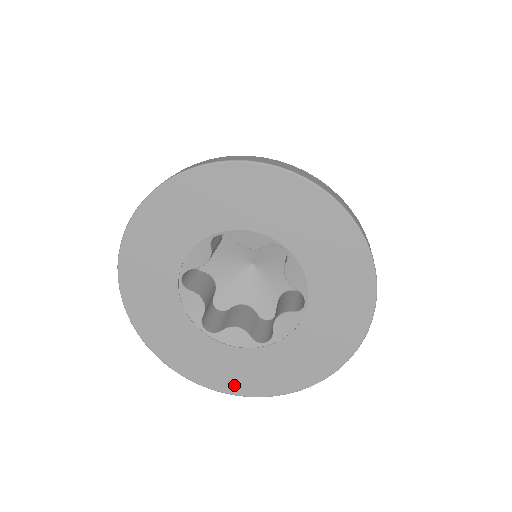
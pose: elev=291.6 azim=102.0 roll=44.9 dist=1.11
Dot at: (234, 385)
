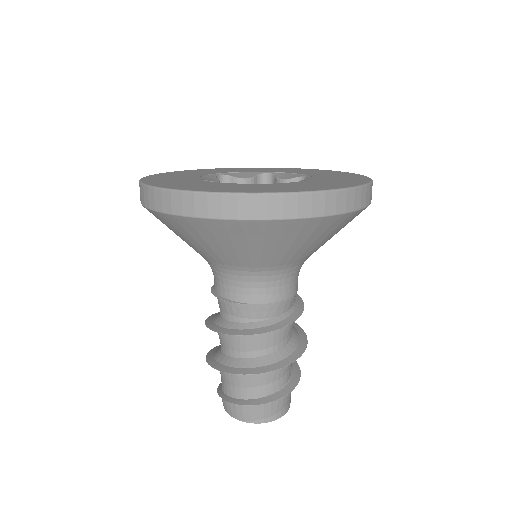
Dot at: (299, 189)
